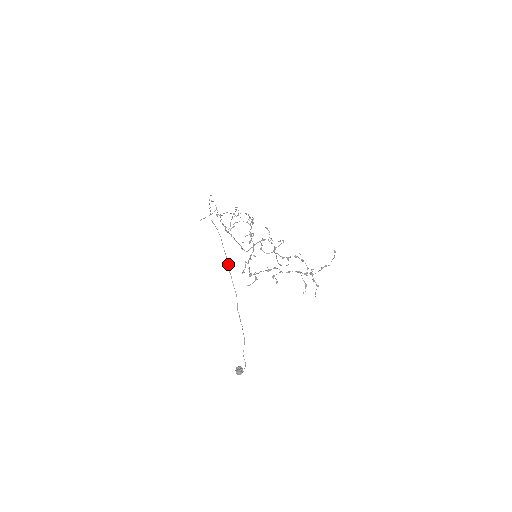
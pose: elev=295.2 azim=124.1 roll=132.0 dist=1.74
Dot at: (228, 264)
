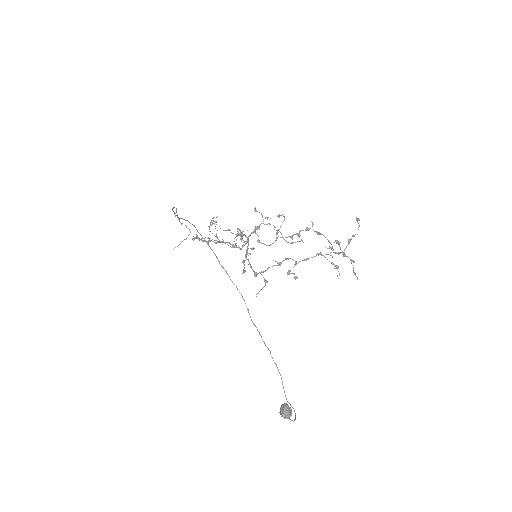
Dot at: (215, 255)
